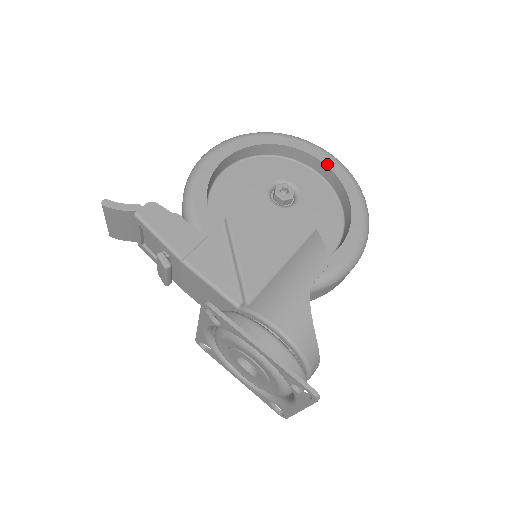
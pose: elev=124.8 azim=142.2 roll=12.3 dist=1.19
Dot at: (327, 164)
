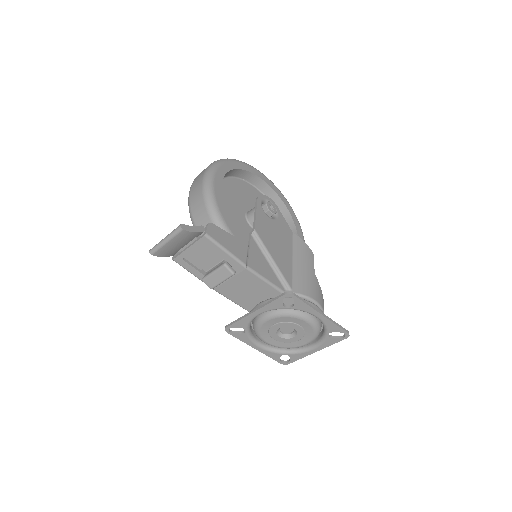
Dot at: (269, 184)
